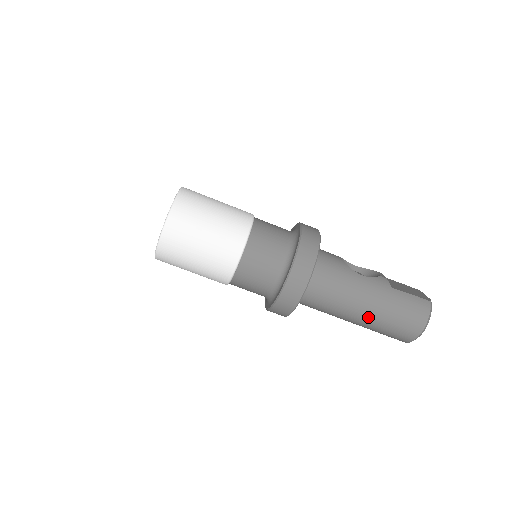
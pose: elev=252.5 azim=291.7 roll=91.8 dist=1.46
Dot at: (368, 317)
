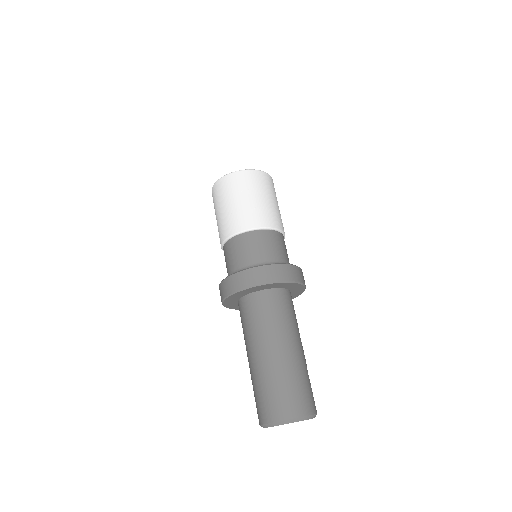
Dot at: (278, 360)
